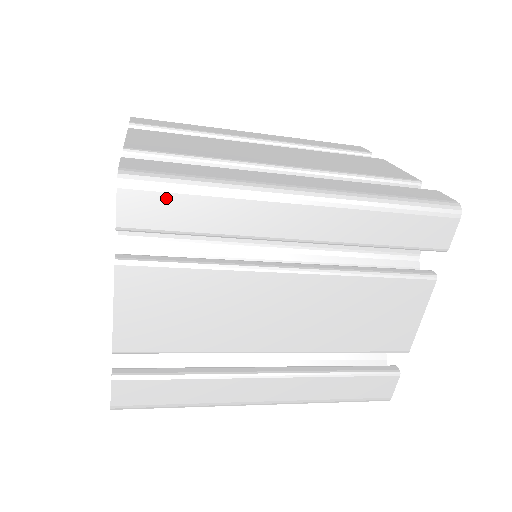
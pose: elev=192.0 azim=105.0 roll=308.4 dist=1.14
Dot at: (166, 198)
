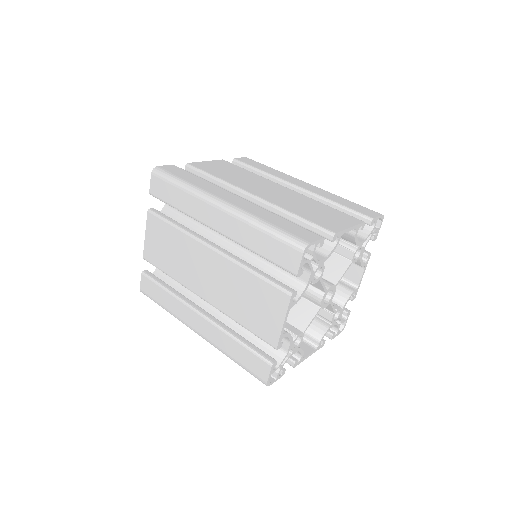
Dot at: occluded
